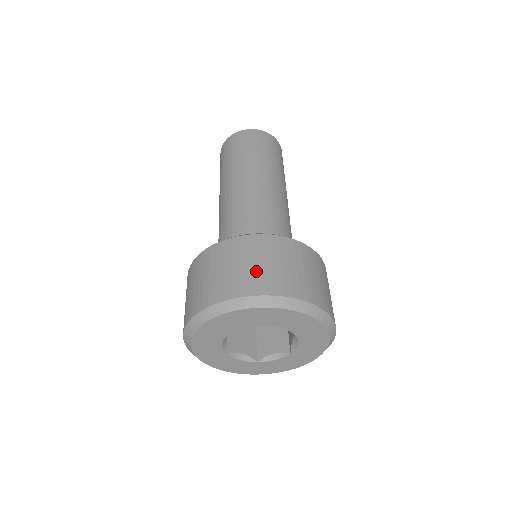
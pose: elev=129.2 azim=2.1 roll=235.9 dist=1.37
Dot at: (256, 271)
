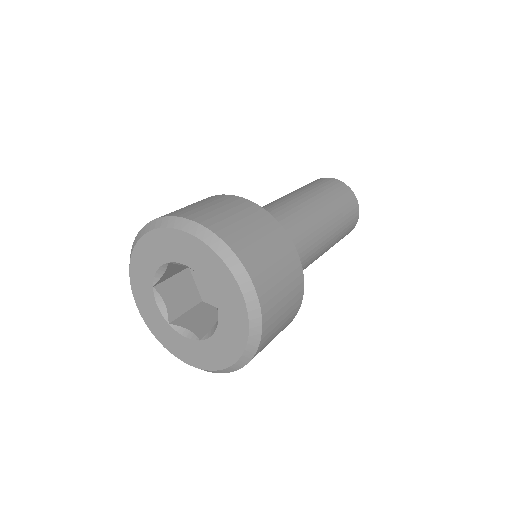
Dot at: (241, 228)
